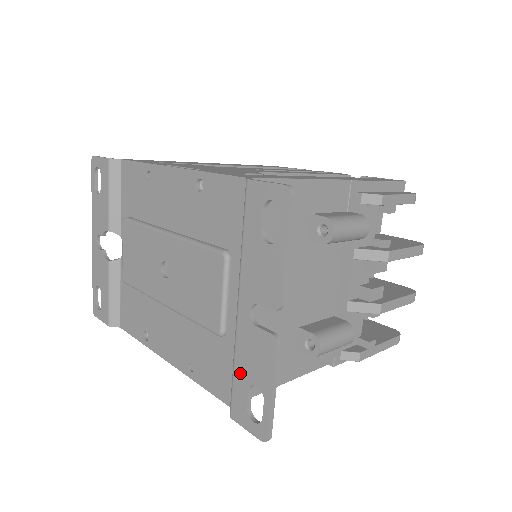
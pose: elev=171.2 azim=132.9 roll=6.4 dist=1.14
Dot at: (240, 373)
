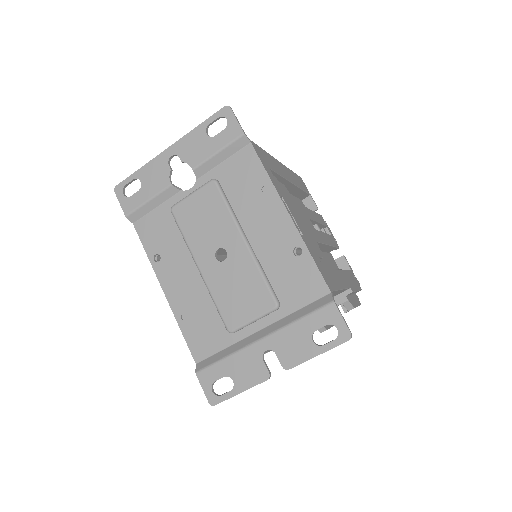
Dot at: (227, 365)
